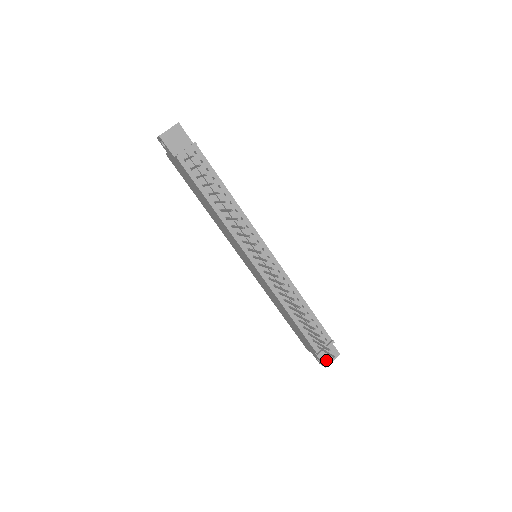
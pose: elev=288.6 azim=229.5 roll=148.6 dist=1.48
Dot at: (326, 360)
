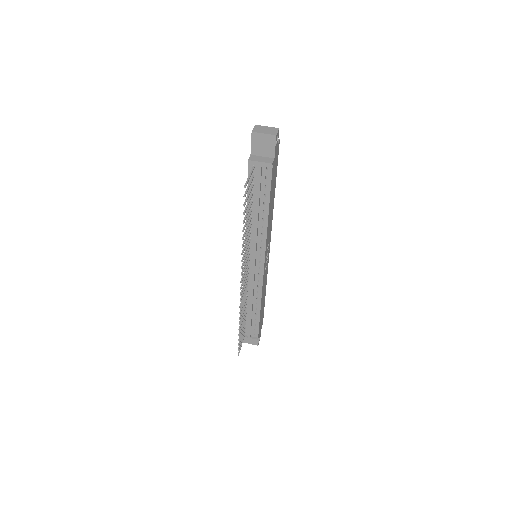
Dot at: (246, 340)
